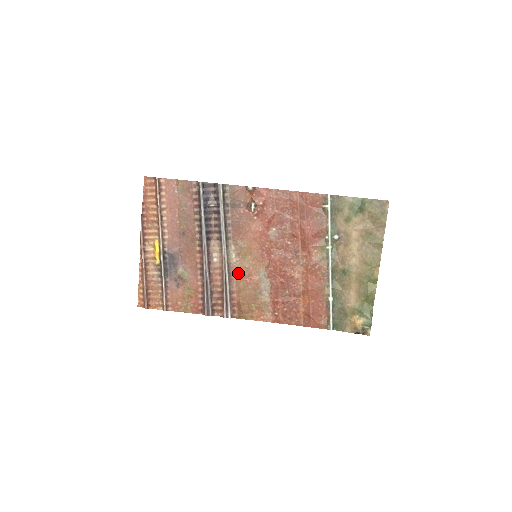
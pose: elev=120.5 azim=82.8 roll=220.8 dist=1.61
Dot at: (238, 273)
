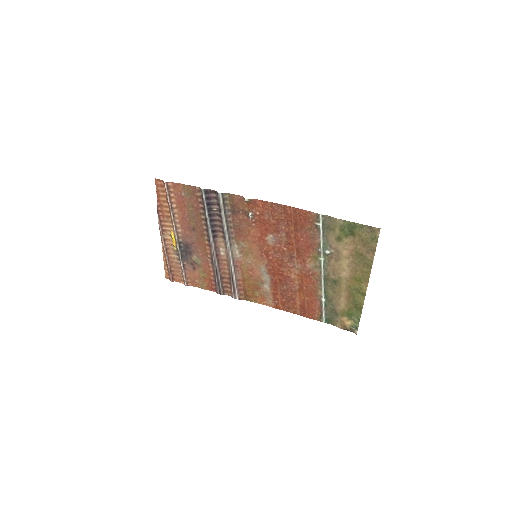
Dot at: (242, 266)
